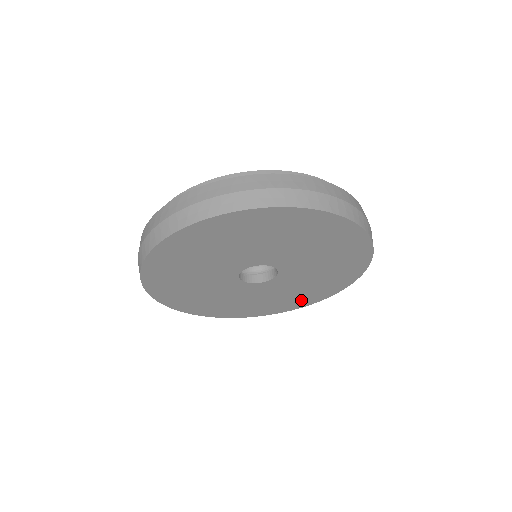
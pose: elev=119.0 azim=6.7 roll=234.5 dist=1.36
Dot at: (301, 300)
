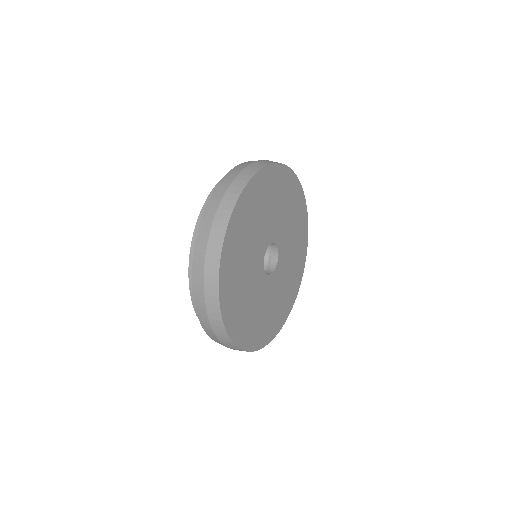
Dot at: (262, 333)
